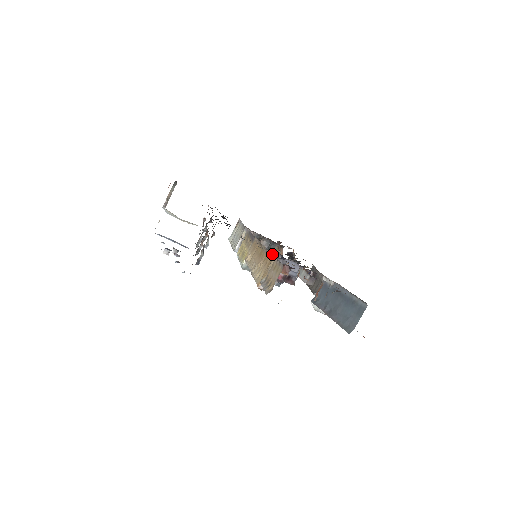
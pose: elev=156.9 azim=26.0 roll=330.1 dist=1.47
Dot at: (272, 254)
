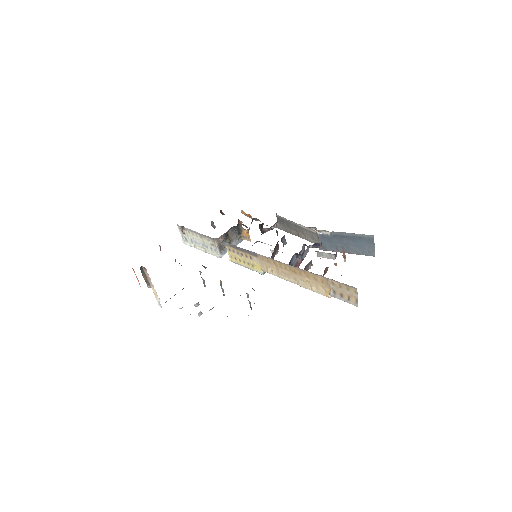
Dot at: (320, 276)
